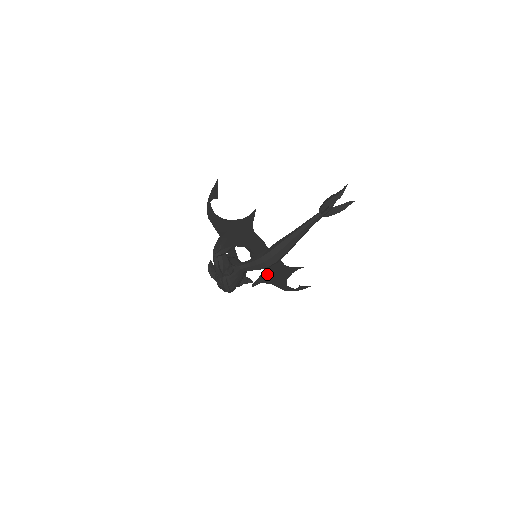
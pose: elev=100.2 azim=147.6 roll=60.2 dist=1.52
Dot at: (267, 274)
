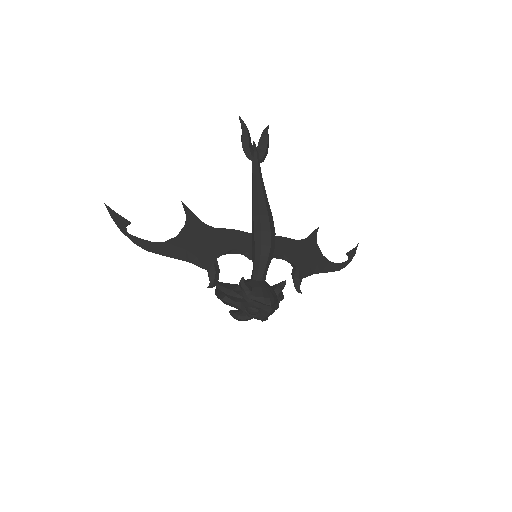
Dot at: (293, 265)
